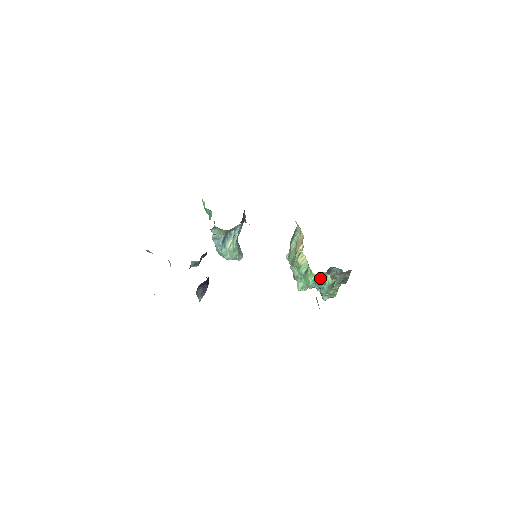
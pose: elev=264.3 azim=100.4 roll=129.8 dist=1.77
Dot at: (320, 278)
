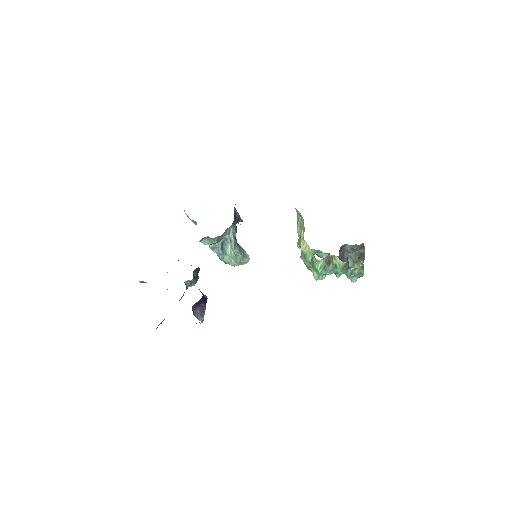
Dot at: (328, 263)
